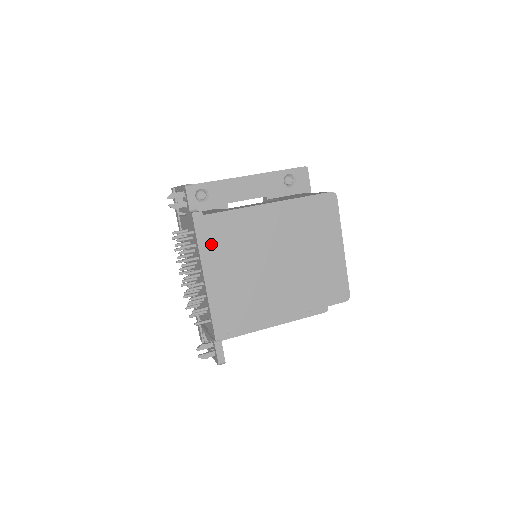
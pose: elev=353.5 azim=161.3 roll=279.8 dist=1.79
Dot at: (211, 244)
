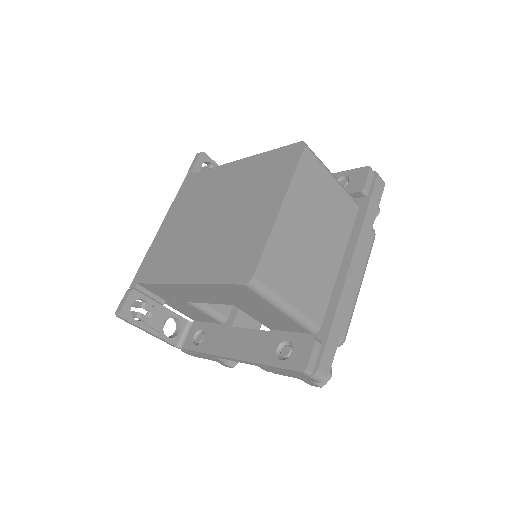
Dot at: (182, 198)
